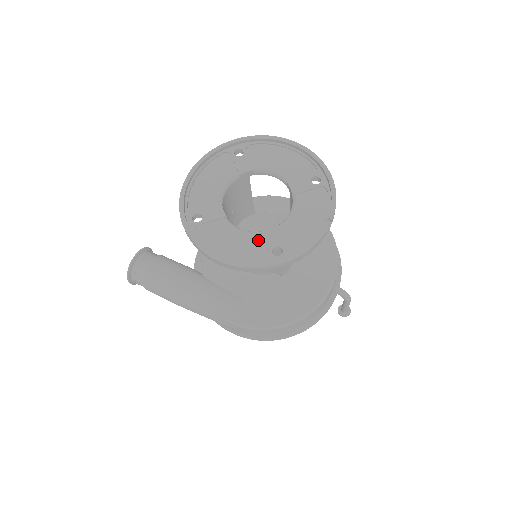
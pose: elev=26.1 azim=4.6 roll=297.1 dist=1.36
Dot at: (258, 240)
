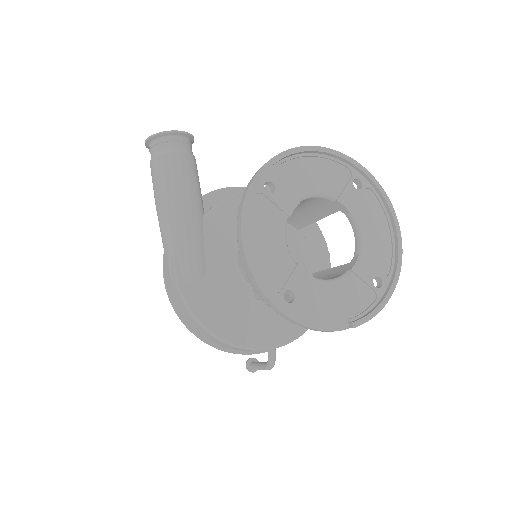
Dot at: (288, 268)
